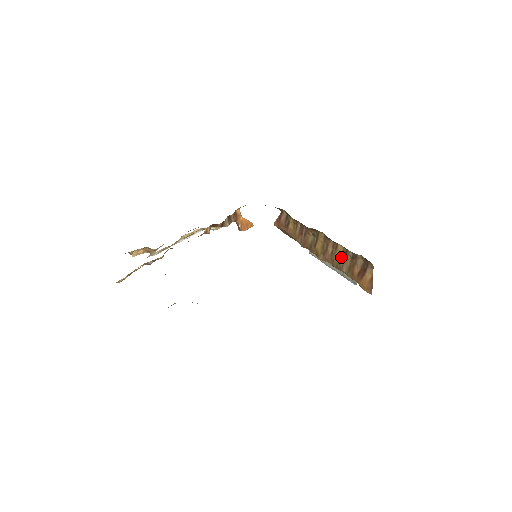
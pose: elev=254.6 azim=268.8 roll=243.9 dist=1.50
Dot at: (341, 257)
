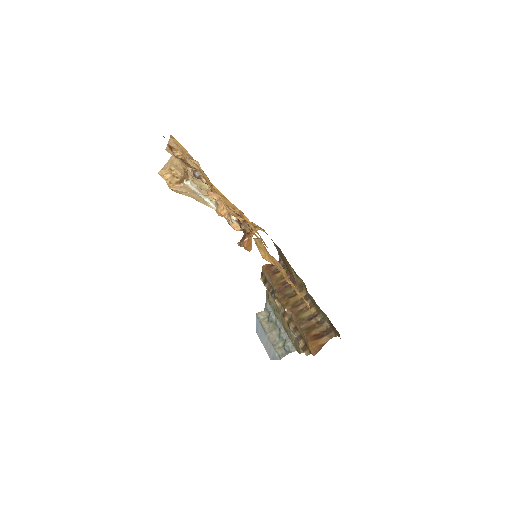
Dot at: (307, 317)
